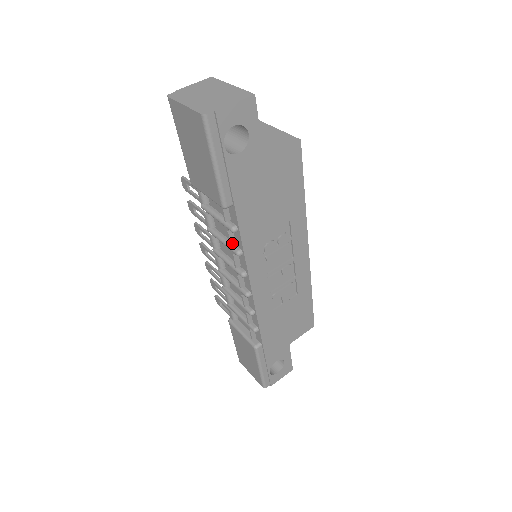
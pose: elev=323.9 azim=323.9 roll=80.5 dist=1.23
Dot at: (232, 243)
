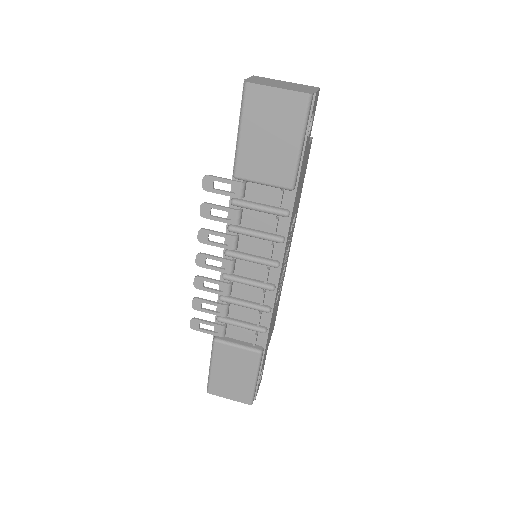
Dot at: (276, 231)
